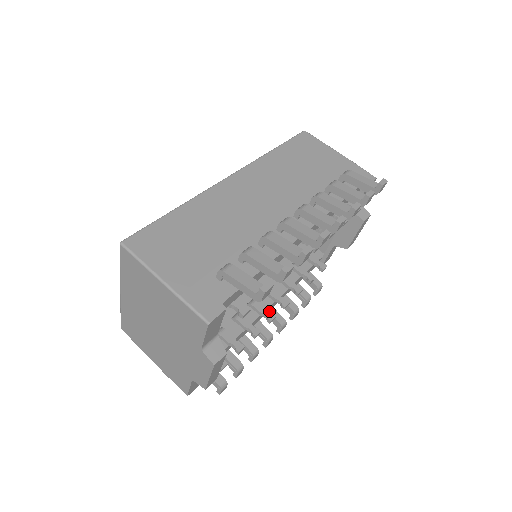
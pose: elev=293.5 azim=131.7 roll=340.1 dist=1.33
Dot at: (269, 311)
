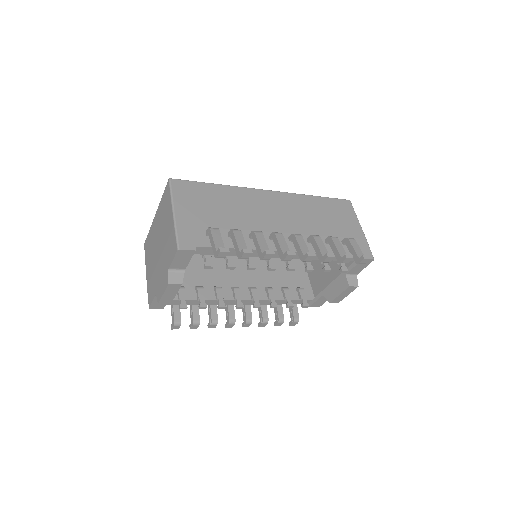
Dot at: (246, 306)
